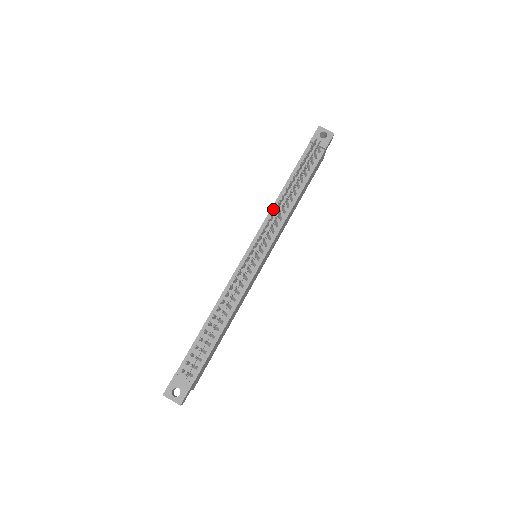
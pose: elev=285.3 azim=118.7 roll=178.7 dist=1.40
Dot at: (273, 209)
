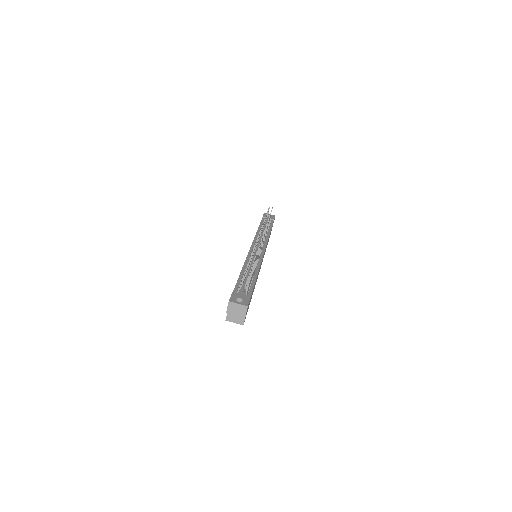
Dot at: (257, 235)
